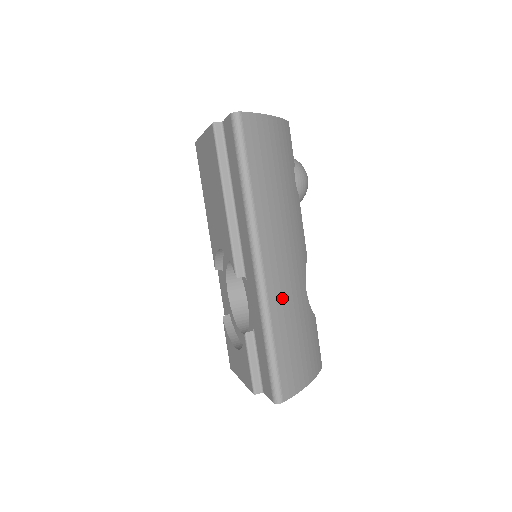
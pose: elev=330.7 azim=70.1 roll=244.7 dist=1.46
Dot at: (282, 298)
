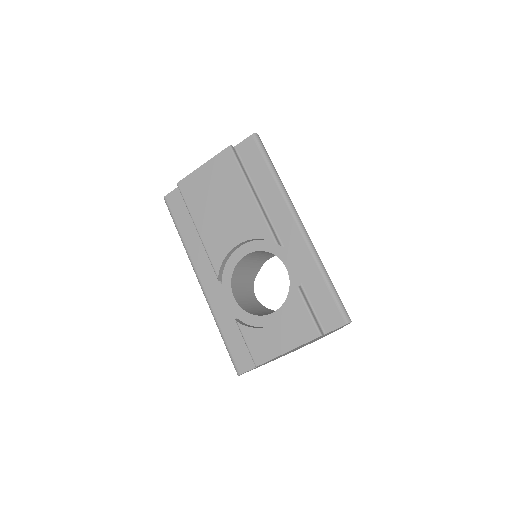
Dot at: occluded
